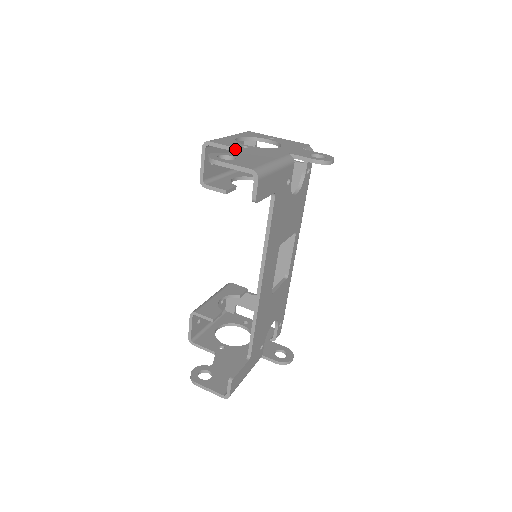
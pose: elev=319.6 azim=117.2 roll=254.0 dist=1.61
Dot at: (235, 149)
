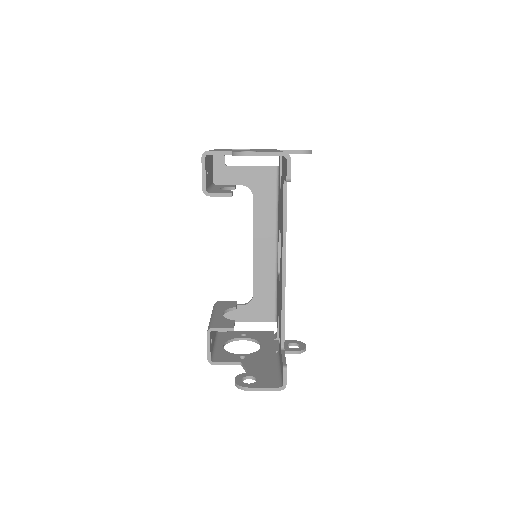
Dot at: occluded
